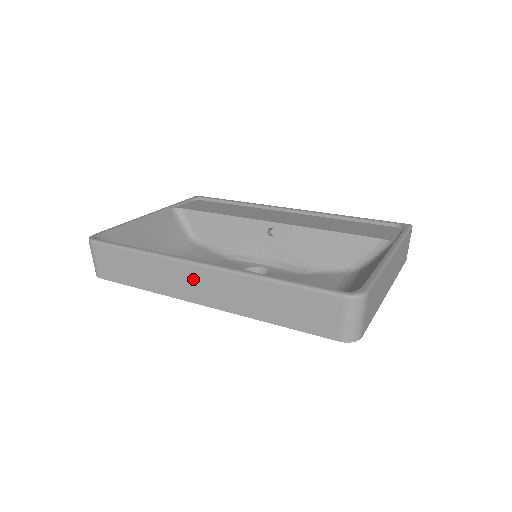
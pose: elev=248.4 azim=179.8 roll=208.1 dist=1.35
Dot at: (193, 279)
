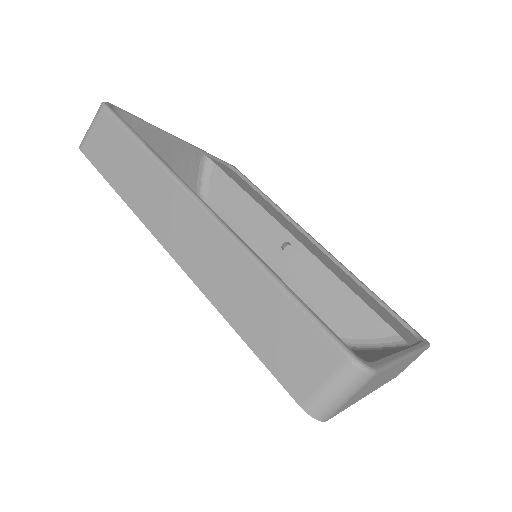
Dot at: (183, 218)
